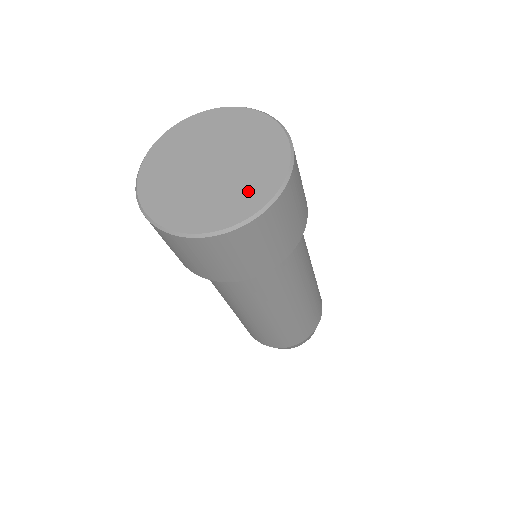
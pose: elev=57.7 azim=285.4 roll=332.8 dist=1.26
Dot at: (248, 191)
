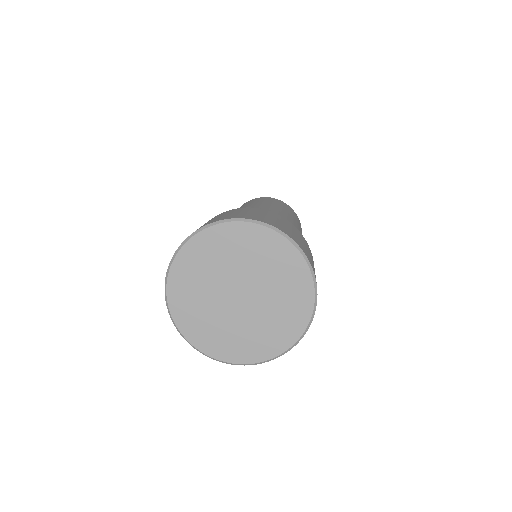
Dot at: (273, 333)
